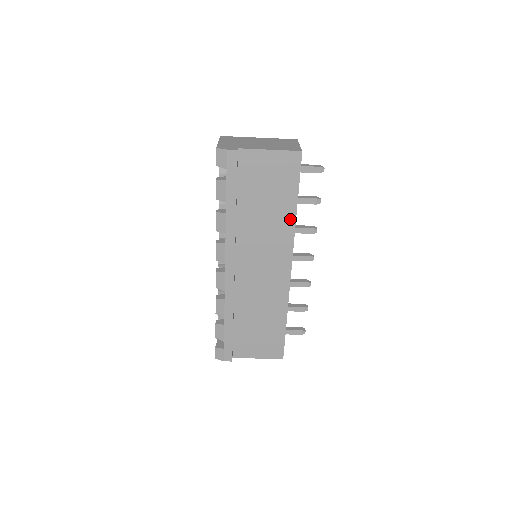
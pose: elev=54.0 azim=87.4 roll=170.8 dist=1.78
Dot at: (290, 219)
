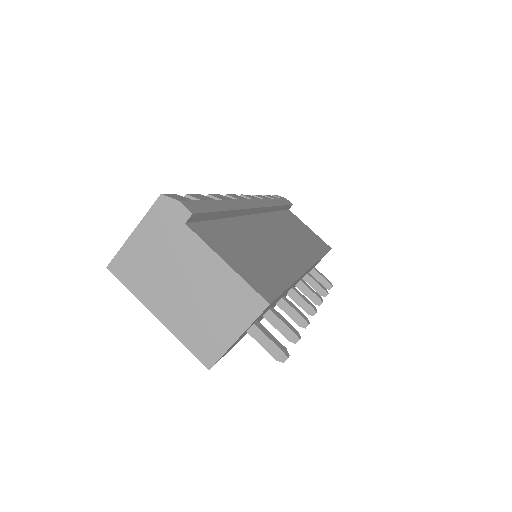
Dot at: (317, 253)
